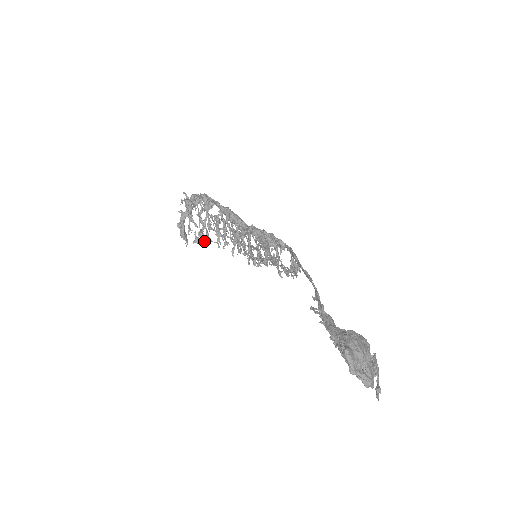
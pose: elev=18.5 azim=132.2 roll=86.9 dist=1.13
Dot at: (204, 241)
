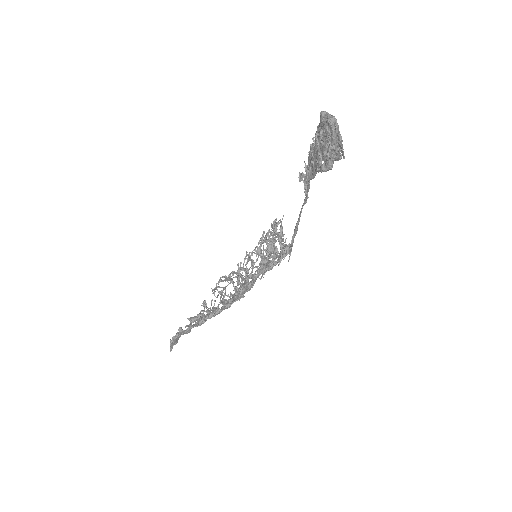
Dot at: (199, 316)
